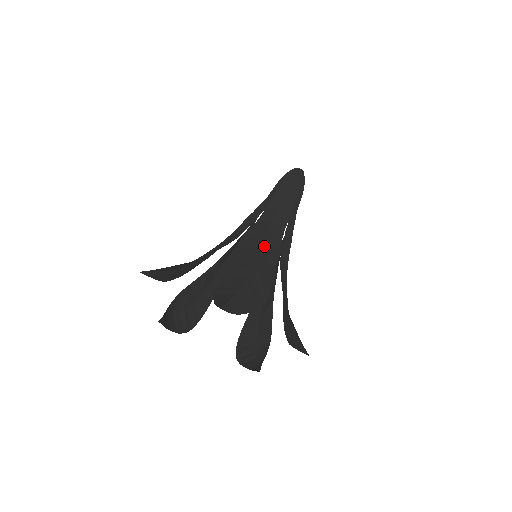
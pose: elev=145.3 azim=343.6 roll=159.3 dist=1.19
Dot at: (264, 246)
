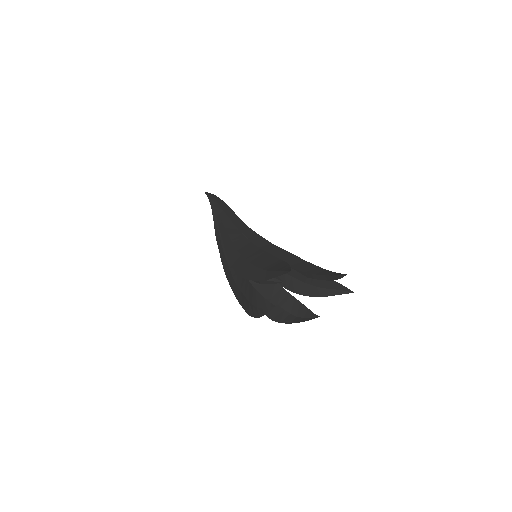
Dot at: occluded
